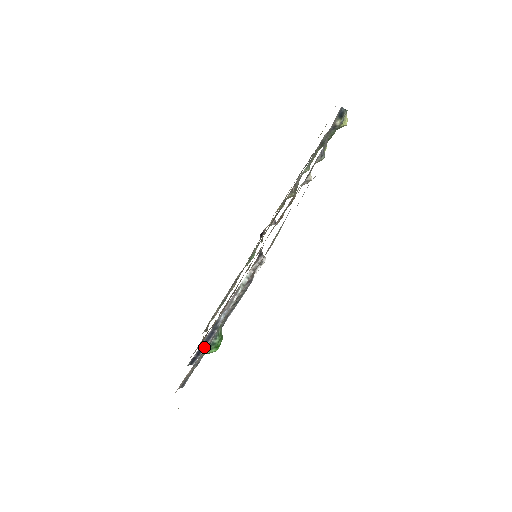
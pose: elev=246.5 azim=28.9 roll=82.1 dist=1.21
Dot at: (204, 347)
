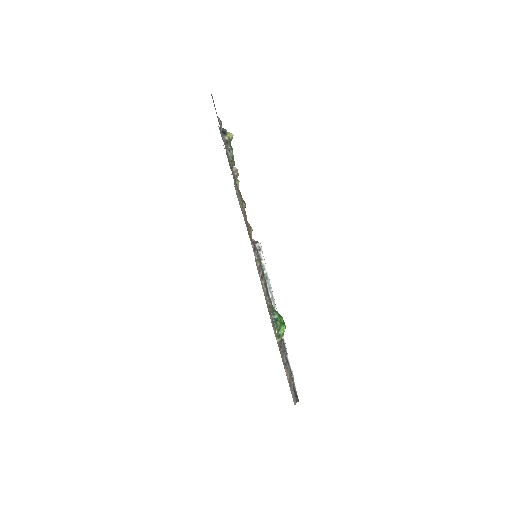
Dot at: occluded
